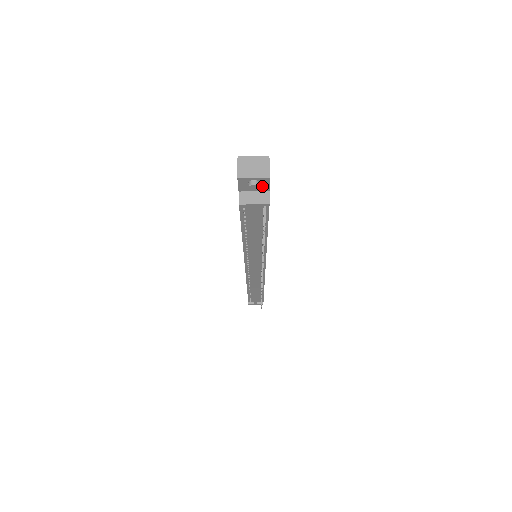
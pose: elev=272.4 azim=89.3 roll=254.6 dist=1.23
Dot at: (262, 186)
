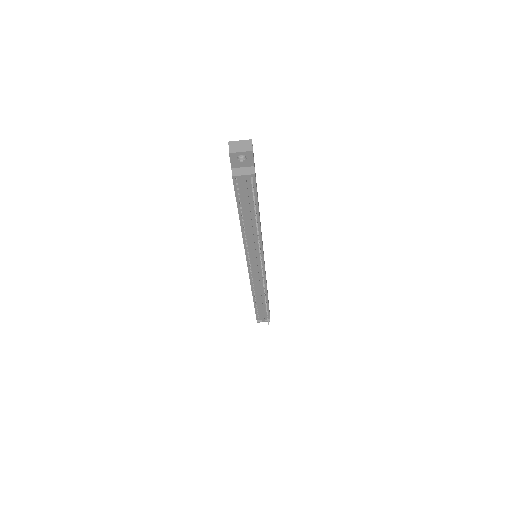
Dot at: (248, 161)
